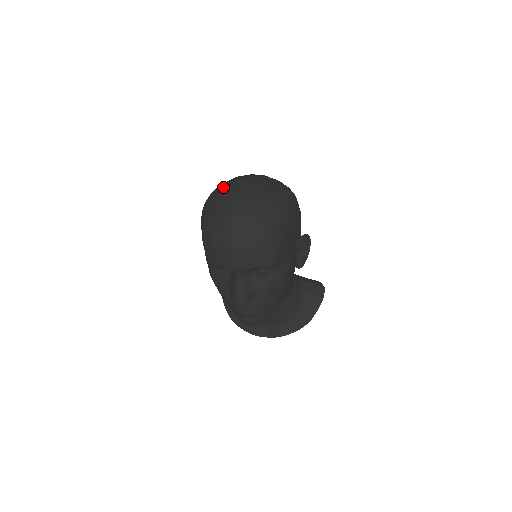
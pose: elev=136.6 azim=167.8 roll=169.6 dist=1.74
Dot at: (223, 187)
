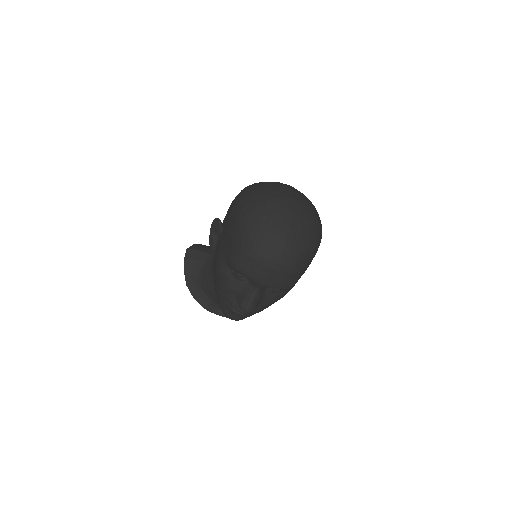
Dot at: (274, 198)
